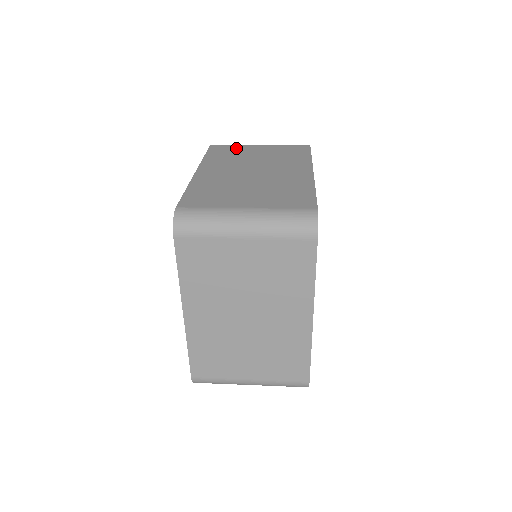
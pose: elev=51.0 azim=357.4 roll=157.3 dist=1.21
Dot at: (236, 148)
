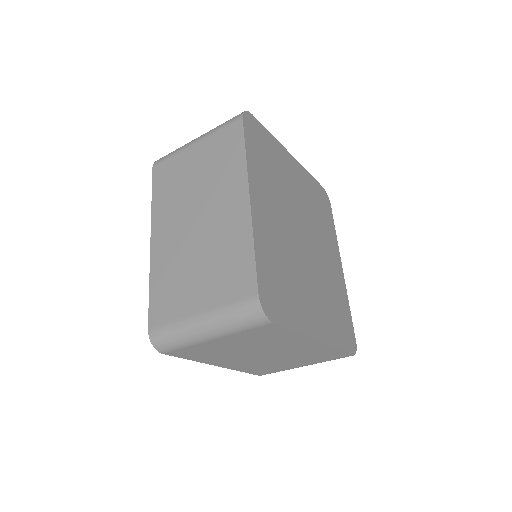
Dot at: (175, 165)
